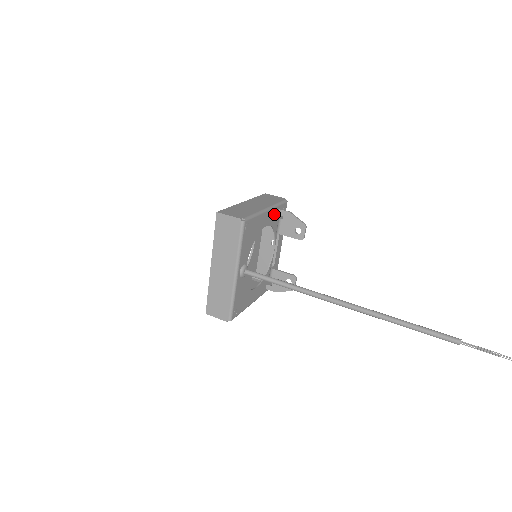
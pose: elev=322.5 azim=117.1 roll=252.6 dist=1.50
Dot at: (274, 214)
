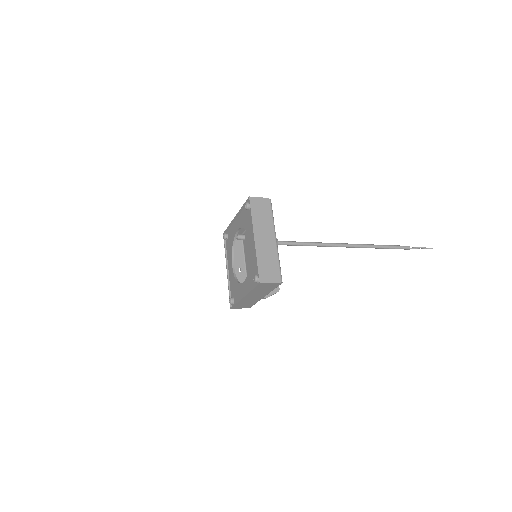
Dot at: occluded
